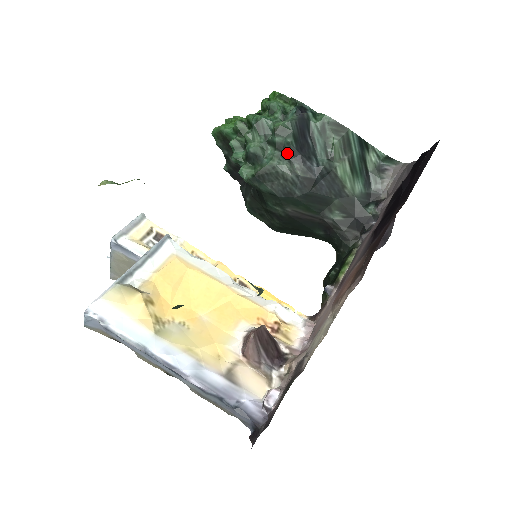
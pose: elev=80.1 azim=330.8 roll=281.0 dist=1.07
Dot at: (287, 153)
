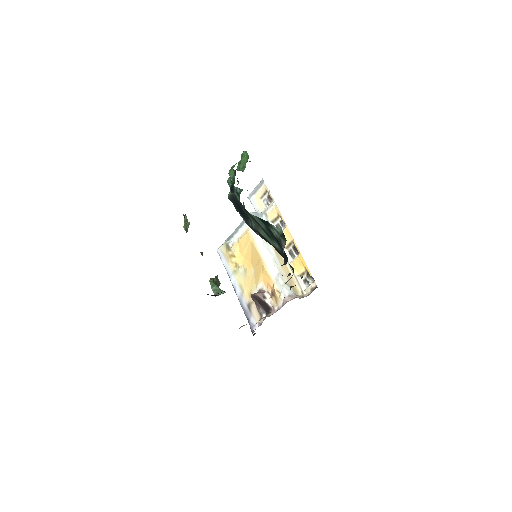
Dot at: occluded
